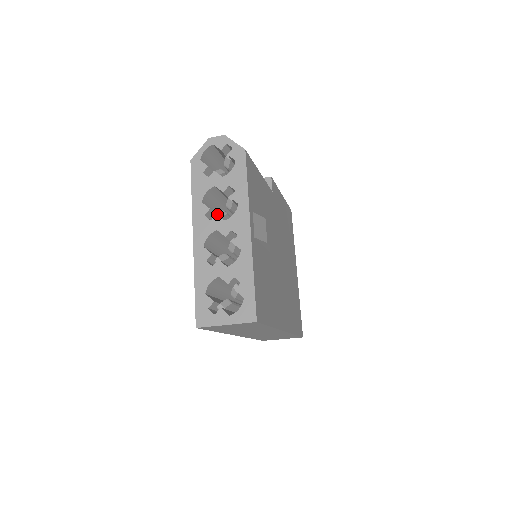
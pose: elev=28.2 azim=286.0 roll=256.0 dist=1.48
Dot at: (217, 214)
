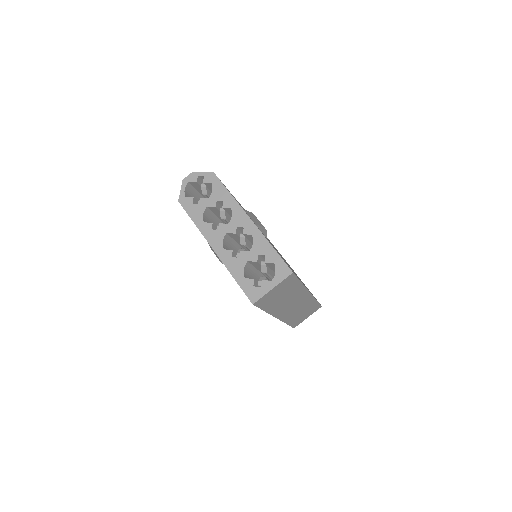
Dot at: (218, 226)
